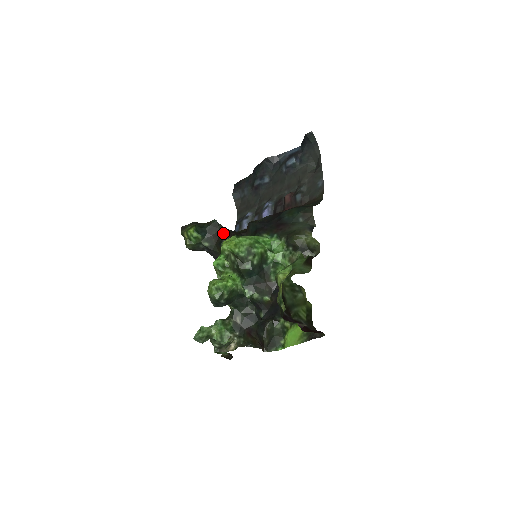
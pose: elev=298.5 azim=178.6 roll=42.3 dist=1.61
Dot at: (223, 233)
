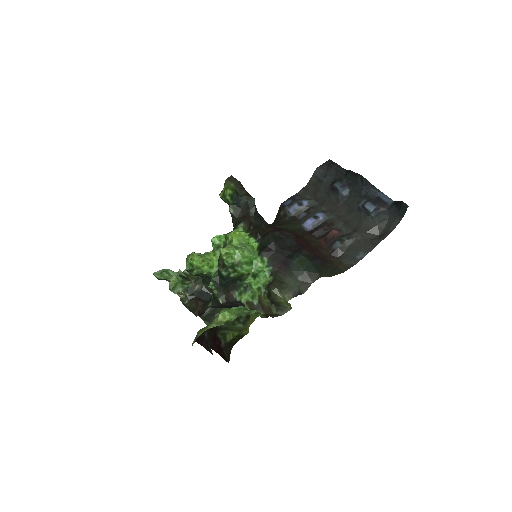
Dot at: (249, 217)
